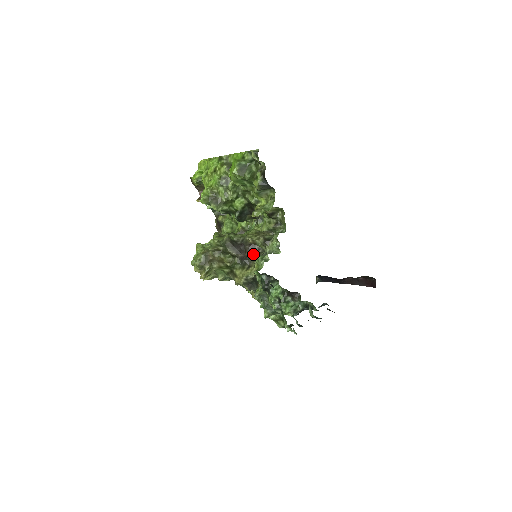
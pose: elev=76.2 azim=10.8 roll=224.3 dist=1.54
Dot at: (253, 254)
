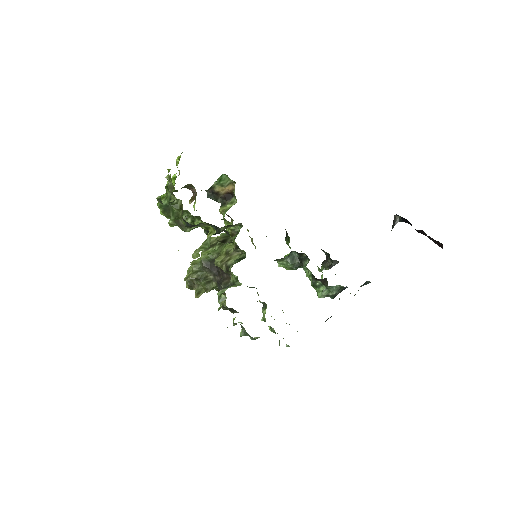
Dot at: (223, 281)
